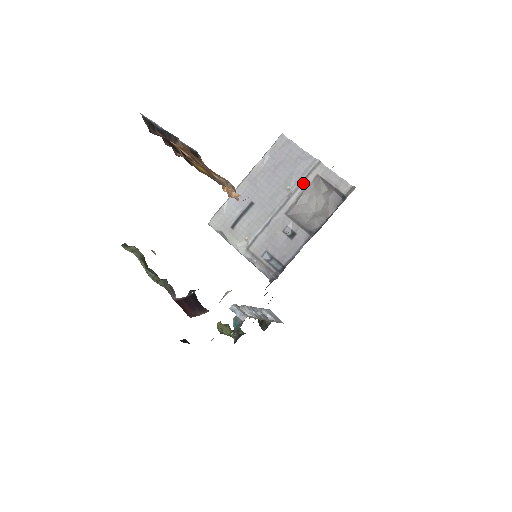
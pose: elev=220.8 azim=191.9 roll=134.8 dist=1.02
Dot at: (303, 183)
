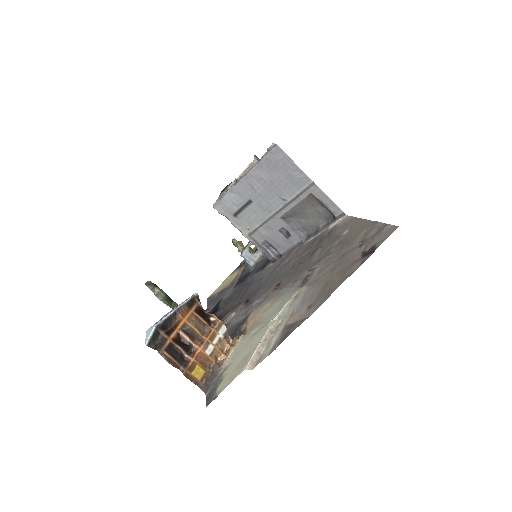
Dot at: (297, 198)
